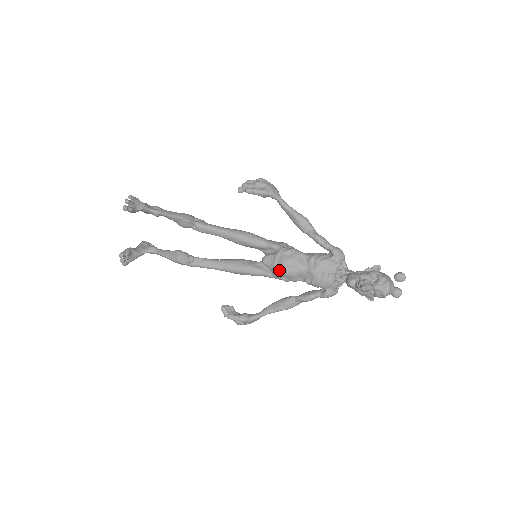
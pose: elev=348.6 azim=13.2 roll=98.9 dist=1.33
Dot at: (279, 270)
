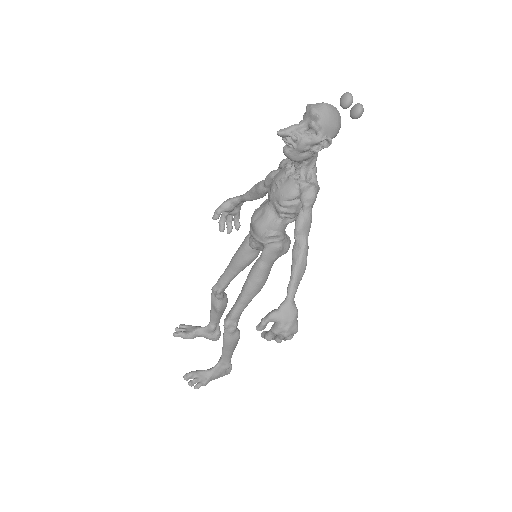
Dot at: (254, 231)
